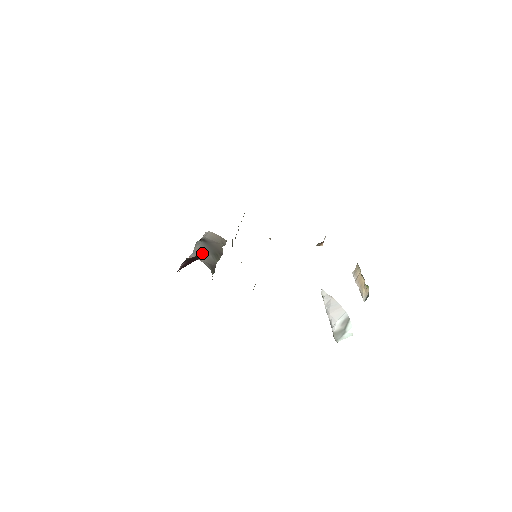
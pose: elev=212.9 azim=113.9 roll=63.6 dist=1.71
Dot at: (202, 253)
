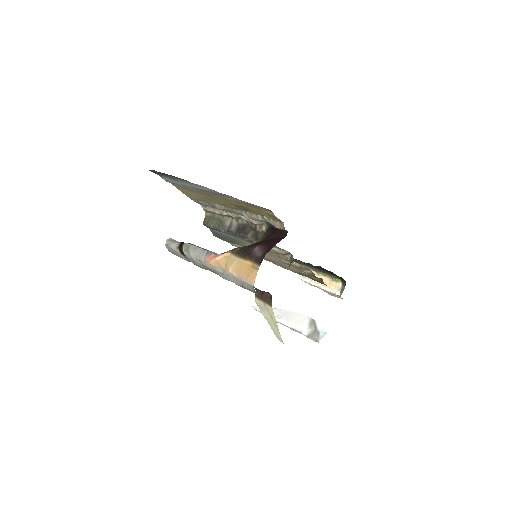
Dot at: occluded
